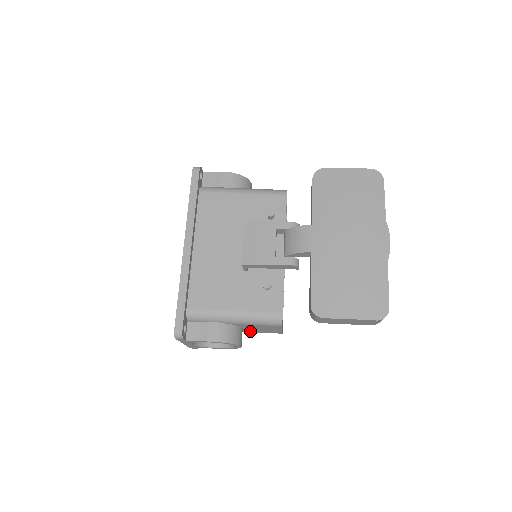
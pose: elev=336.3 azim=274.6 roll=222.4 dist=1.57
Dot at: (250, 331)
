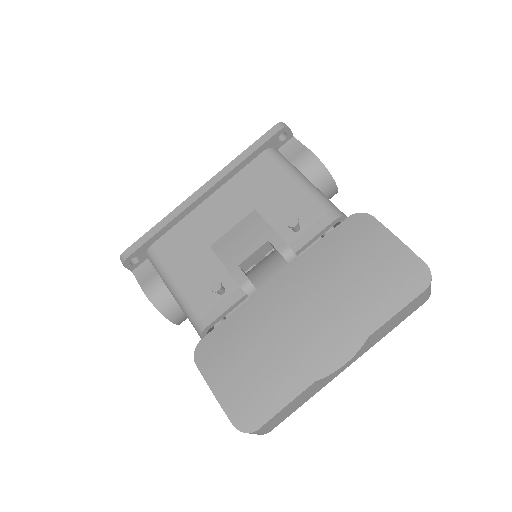
Dot at: occluded
